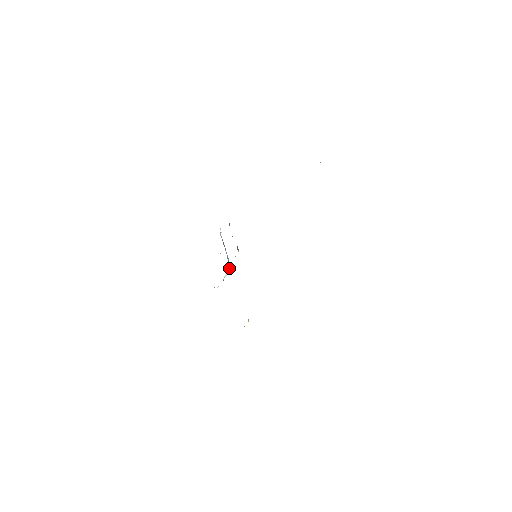
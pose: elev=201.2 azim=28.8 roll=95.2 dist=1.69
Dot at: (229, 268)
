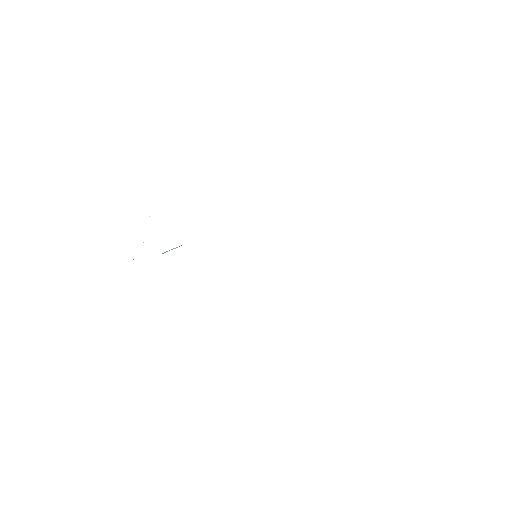
Dot at: occluded
